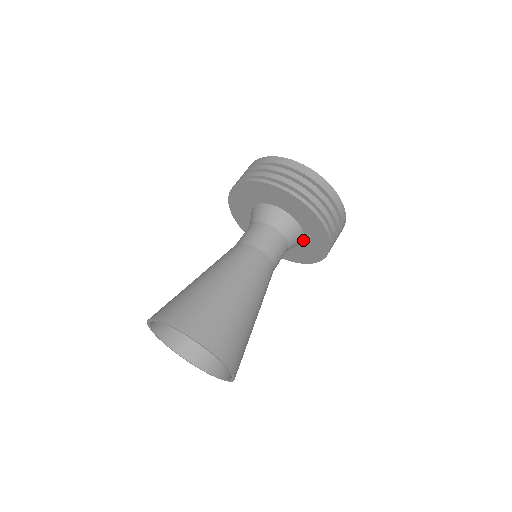
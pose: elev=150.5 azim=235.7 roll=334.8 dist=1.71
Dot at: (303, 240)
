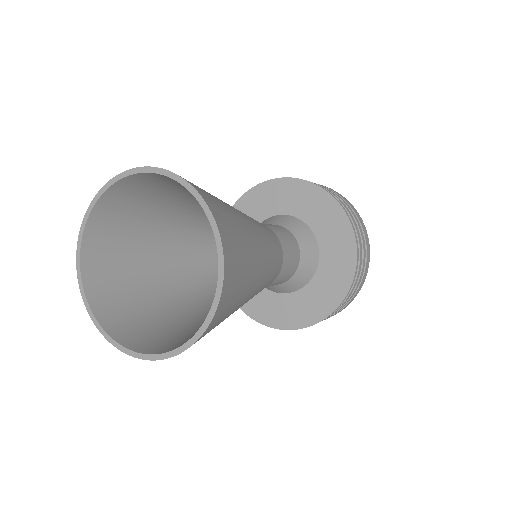
Dot at: (318, 264)
